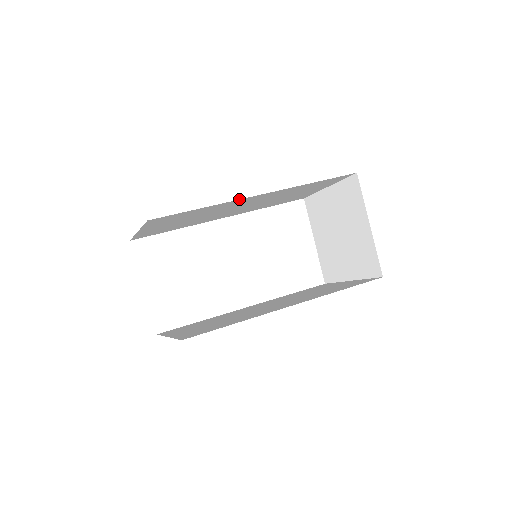
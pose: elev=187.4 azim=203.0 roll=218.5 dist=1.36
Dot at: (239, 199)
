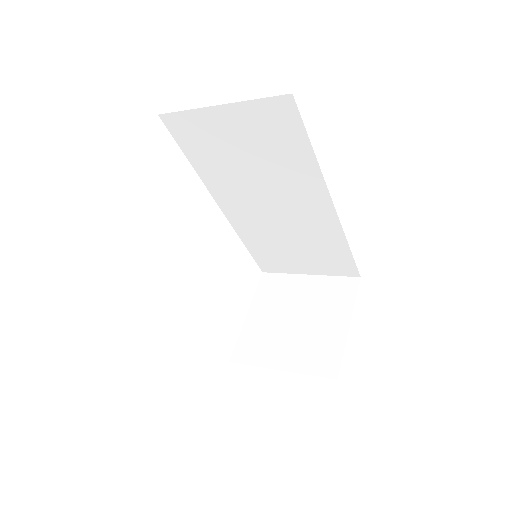
Dot at: occluded
